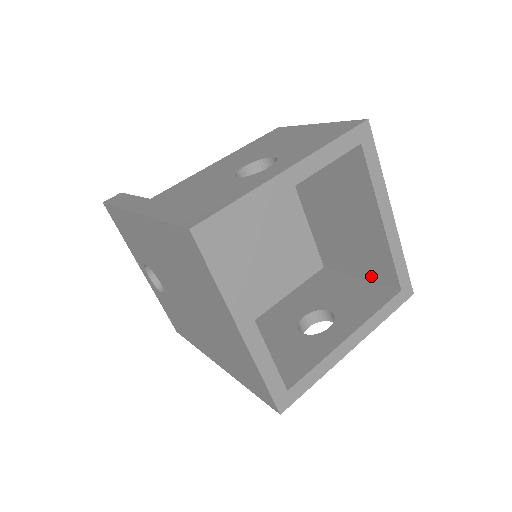
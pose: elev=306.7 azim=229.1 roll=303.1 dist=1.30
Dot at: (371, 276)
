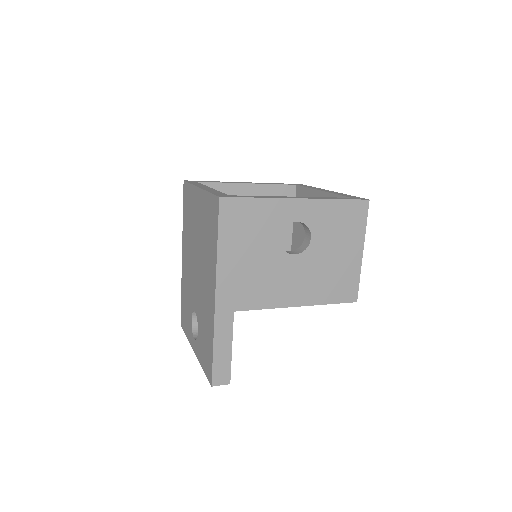
Dot at: occluded
